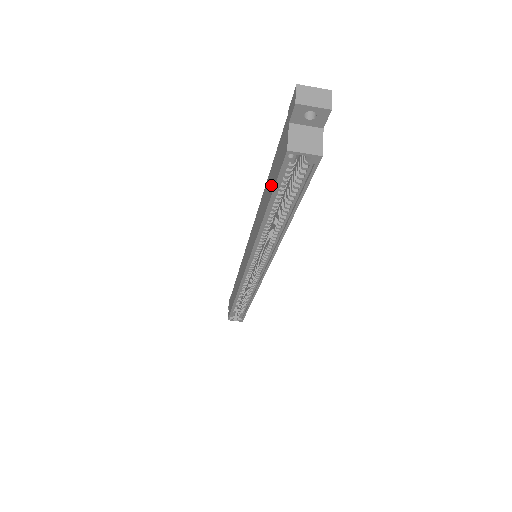
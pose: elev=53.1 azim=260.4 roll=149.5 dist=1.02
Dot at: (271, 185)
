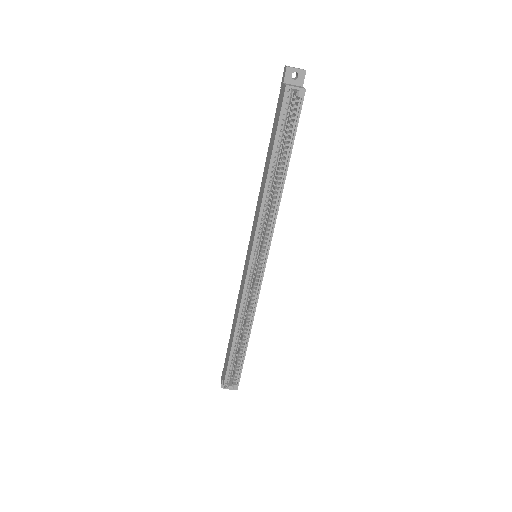
Dot at: (273, 137)
